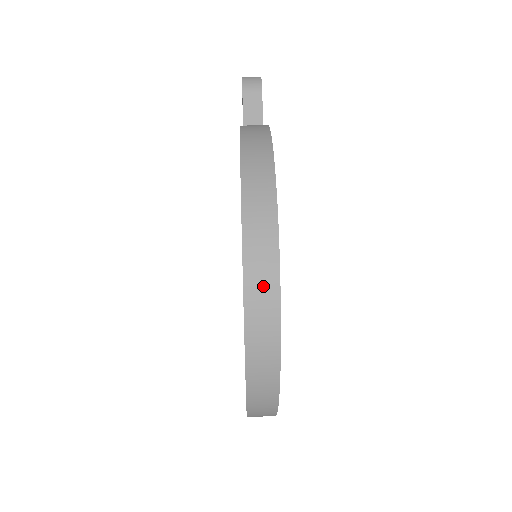
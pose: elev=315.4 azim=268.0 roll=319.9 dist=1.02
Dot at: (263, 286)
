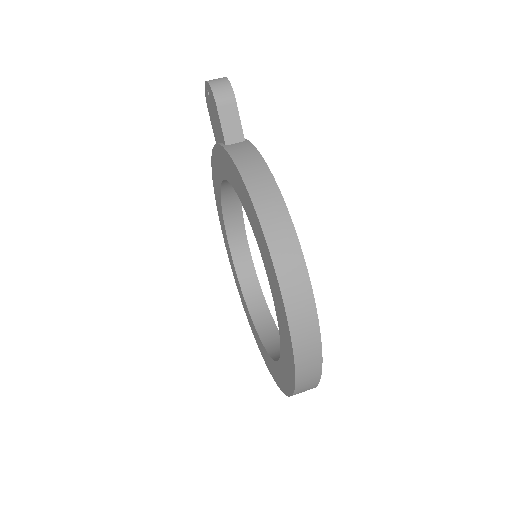
Dot at: (306, 332)
